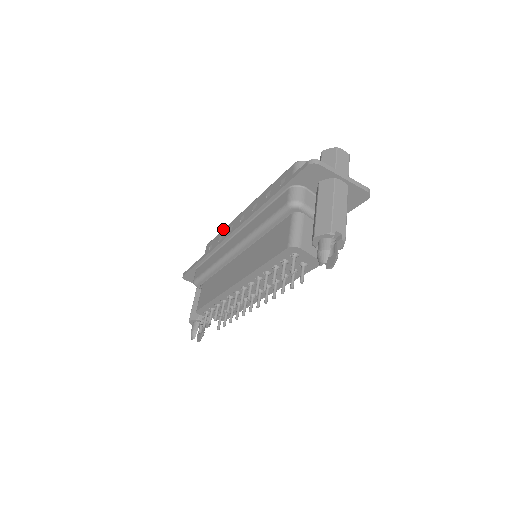
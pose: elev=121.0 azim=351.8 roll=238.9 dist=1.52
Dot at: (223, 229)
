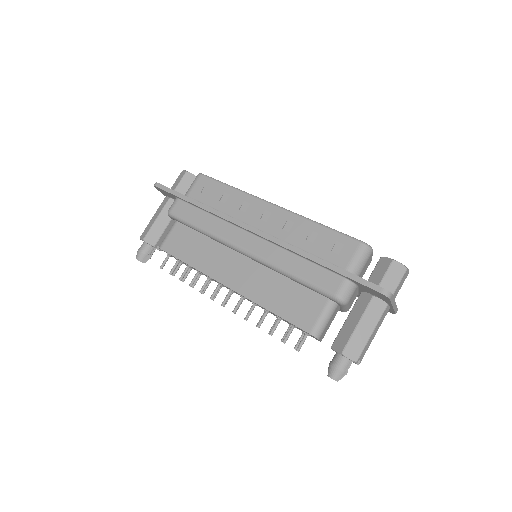
Dot at: (234, 188)
